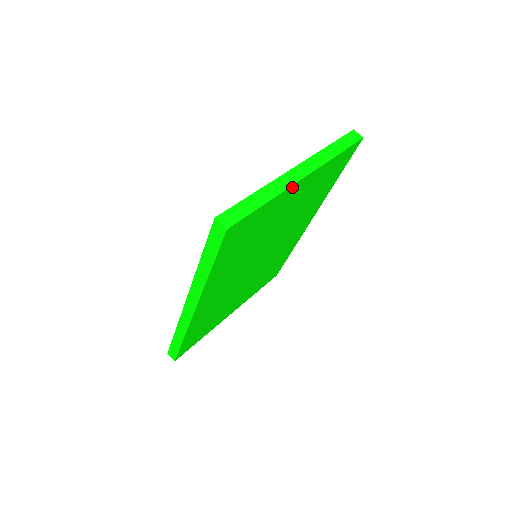
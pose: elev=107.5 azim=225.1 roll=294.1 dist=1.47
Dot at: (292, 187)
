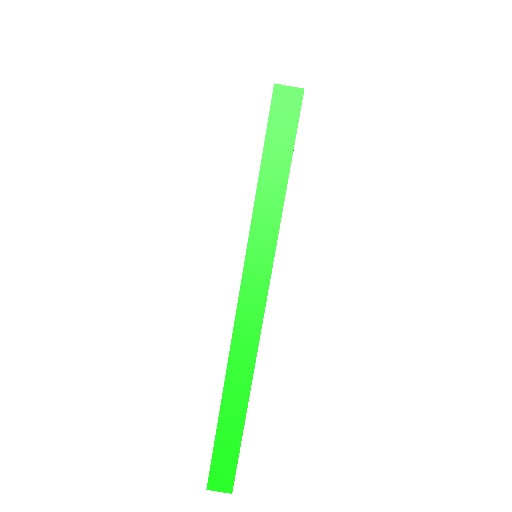
Dot at: (258, 339)
